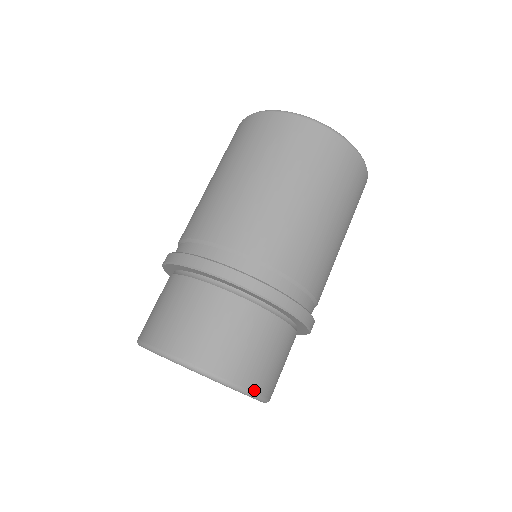
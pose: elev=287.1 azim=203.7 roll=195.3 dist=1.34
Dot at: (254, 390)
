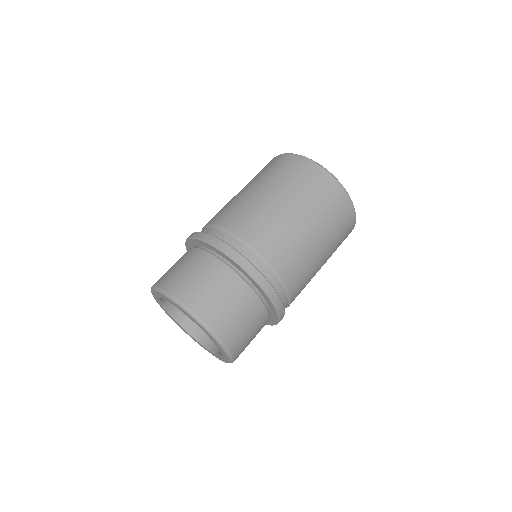
Dot at: (219, 335)
